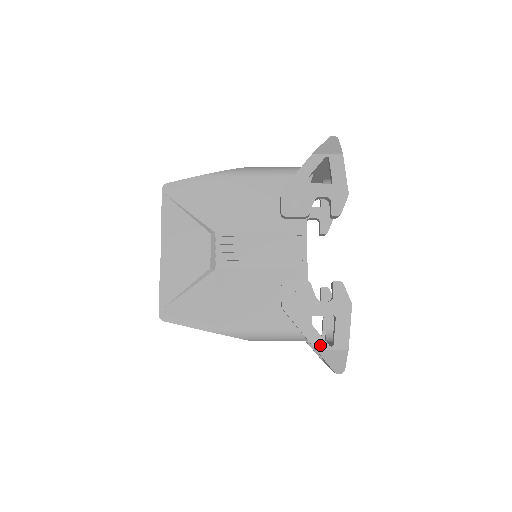
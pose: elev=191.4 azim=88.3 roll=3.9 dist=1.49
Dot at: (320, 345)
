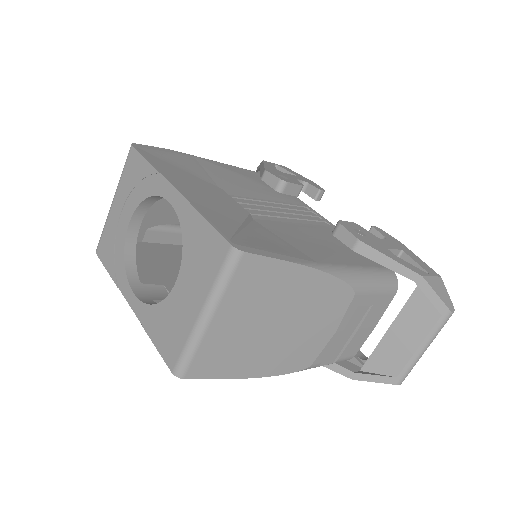
Dot at: (420, 272)
